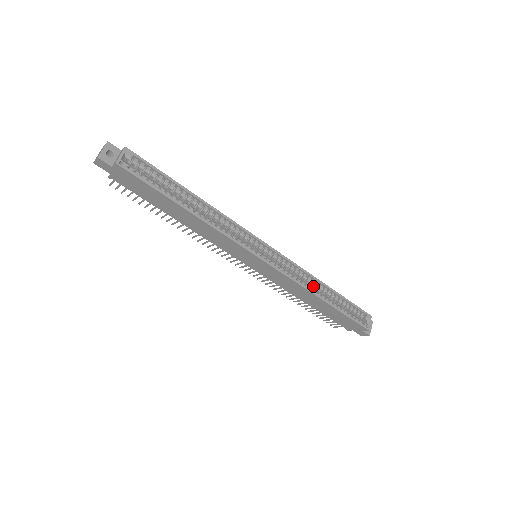
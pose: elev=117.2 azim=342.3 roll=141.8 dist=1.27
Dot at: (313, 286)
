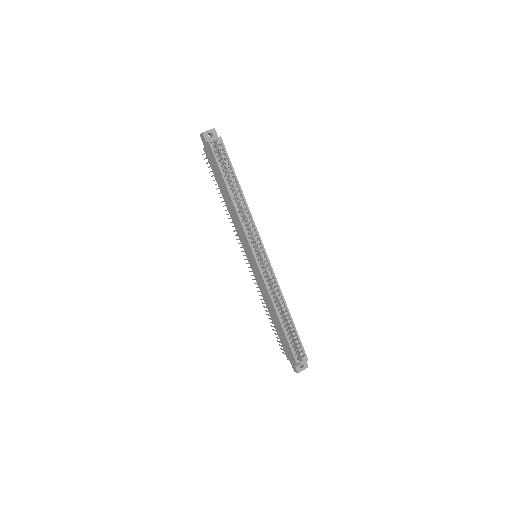
Dot at: (280, 304)
